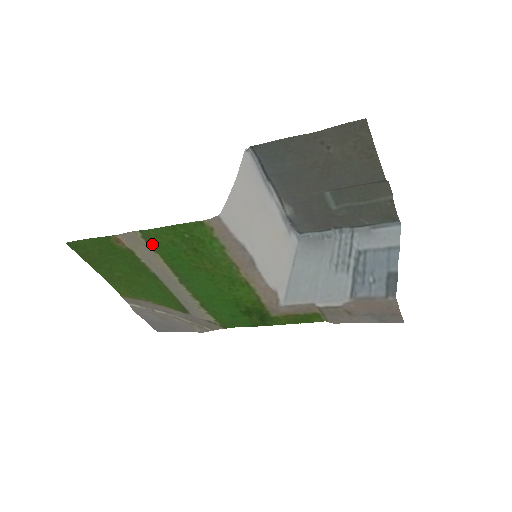
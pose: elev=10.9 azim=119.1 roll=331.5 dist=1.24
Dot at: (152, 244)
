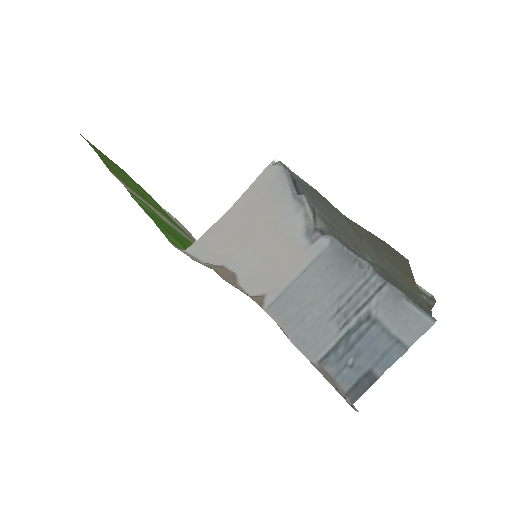
Dot at: (142, 202)
